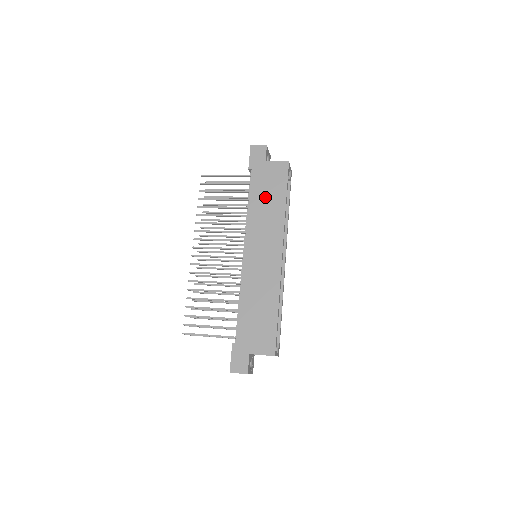
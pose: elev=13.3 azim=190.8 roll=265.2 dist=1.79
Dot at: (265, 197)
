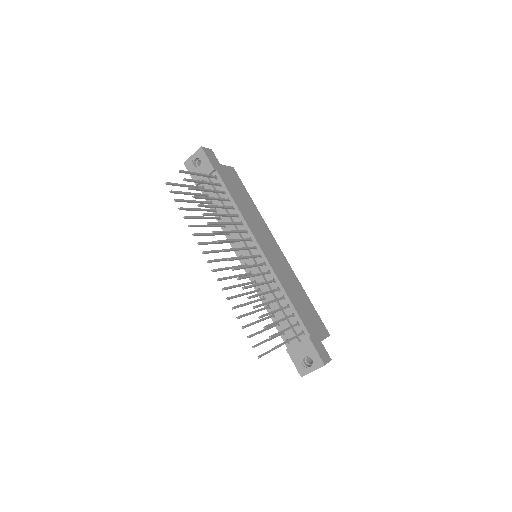
Dot at: (240, 197)
